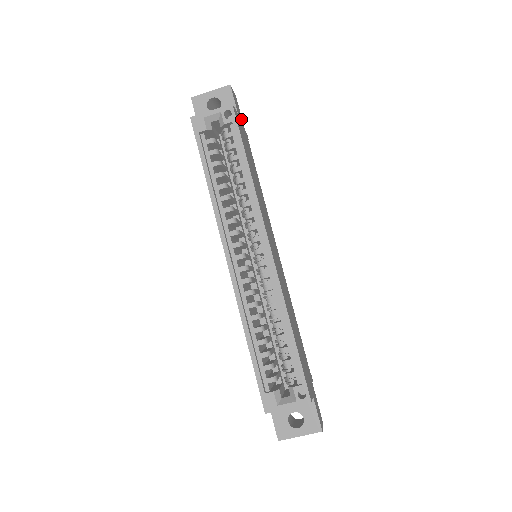
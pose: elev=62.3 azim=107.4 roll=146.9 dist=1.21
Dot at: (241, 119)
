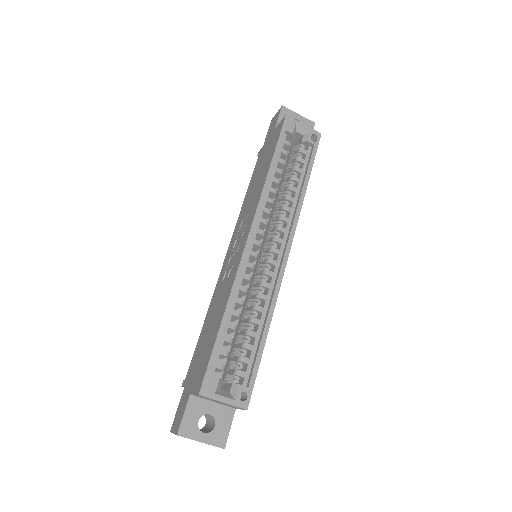
Dot at: occluded
